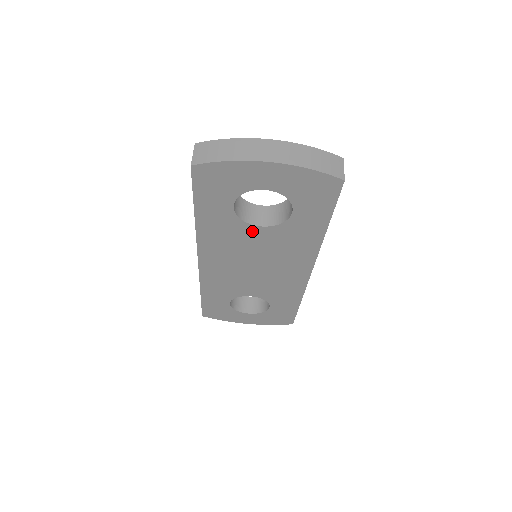
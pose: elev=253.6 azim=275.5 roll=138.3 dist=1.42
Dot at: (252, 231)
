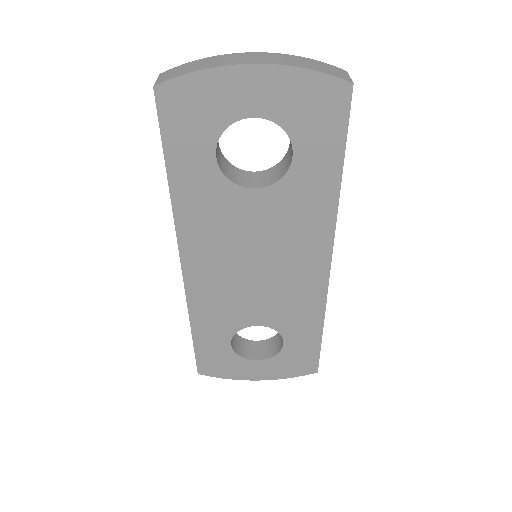
Dot at: (245, 199)
